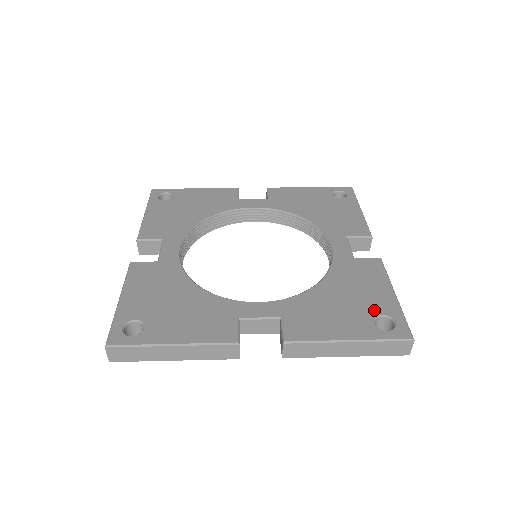
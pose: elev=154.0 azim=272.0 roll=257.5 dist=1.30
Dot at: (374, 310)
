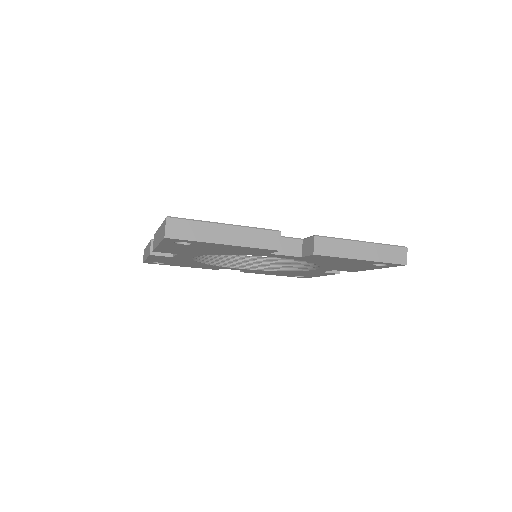
Dot at: occluded
